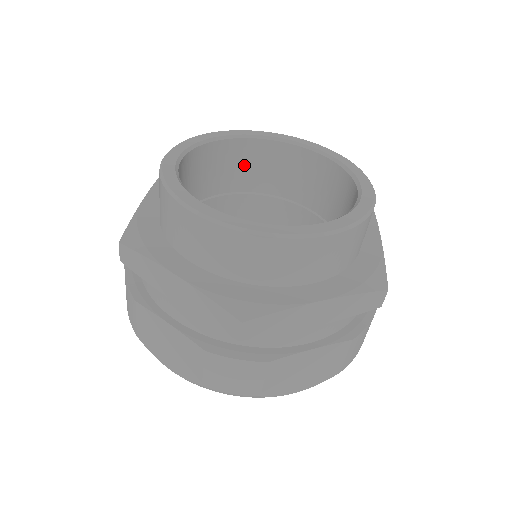
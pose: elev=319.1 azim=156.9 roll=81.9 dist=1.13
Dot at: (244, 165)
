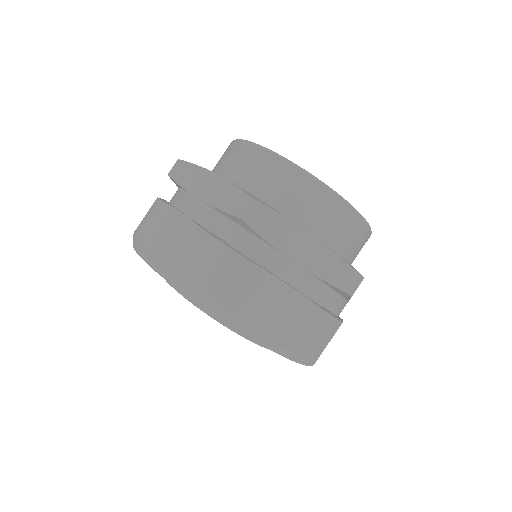
Dot at: occluded
